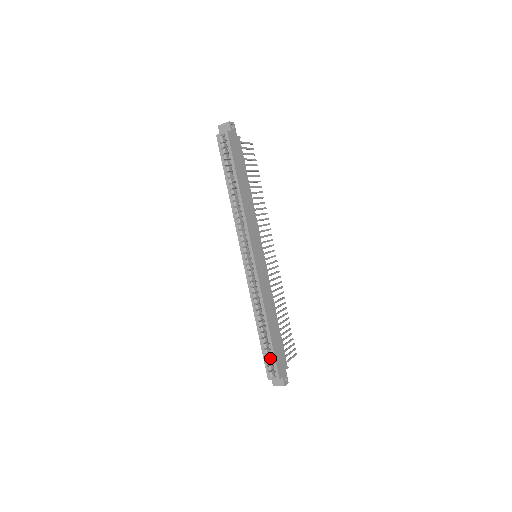
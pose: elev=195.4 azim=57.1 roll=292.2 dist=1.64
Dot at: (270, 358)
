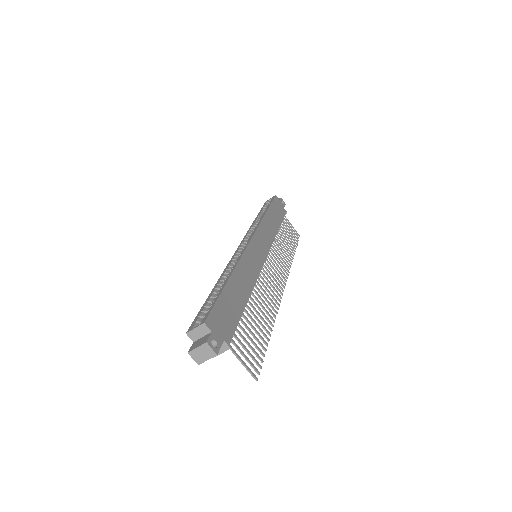
Dot at: occluded
